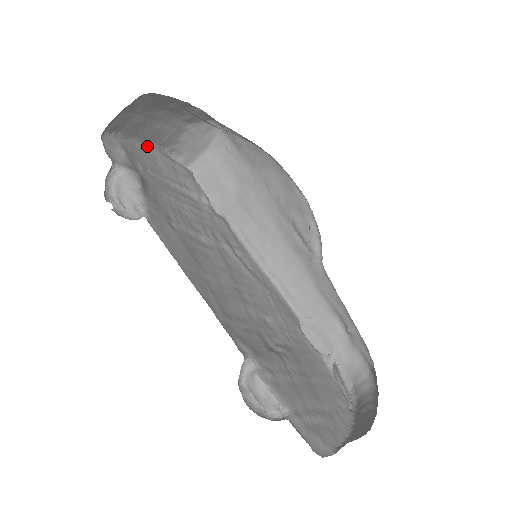
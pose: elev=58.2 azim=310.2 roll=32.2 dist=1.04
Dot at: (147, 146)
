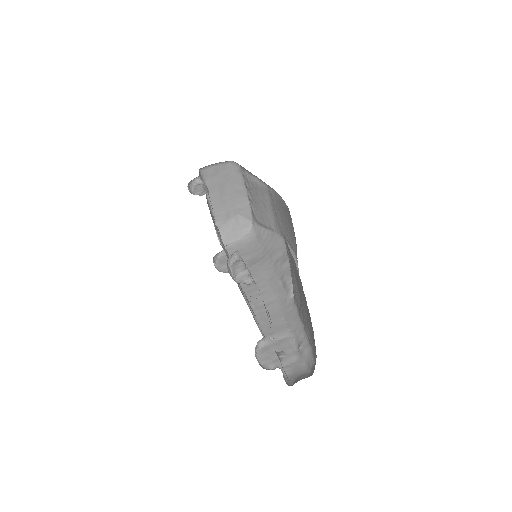
Dot at: (210, 208)
